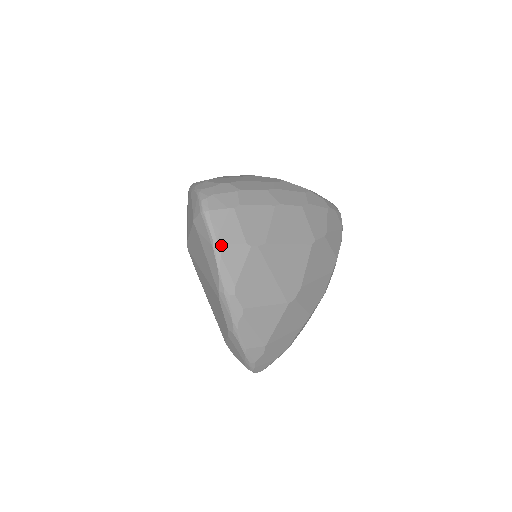
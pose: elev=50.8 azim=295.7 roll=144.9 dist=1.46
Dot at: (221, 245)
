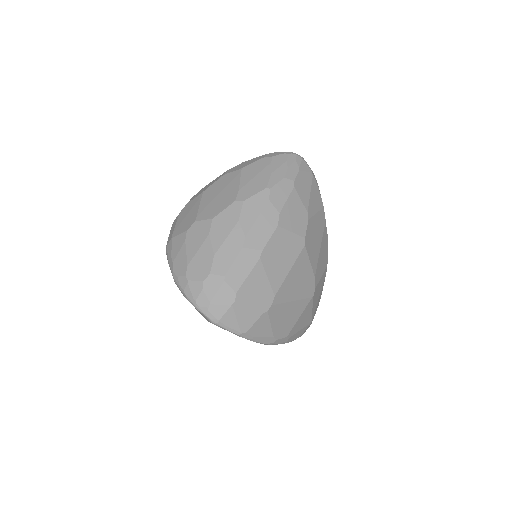
Dot at: (247, 333)
